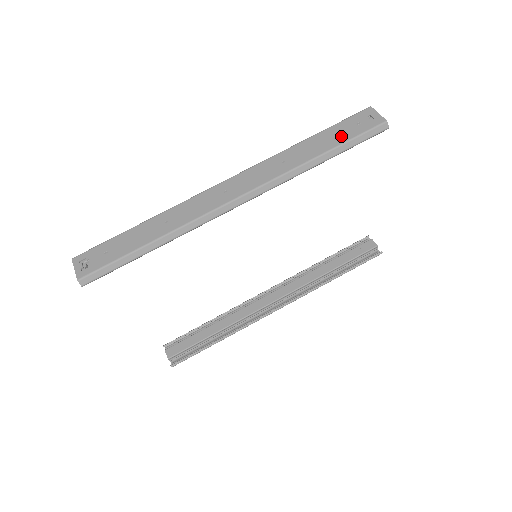
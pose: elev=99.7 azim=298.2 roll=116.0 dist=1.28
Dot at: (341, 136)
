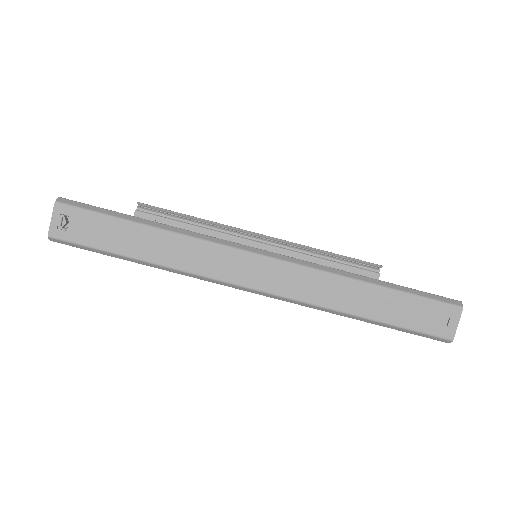
Dot at: (401, 315)
